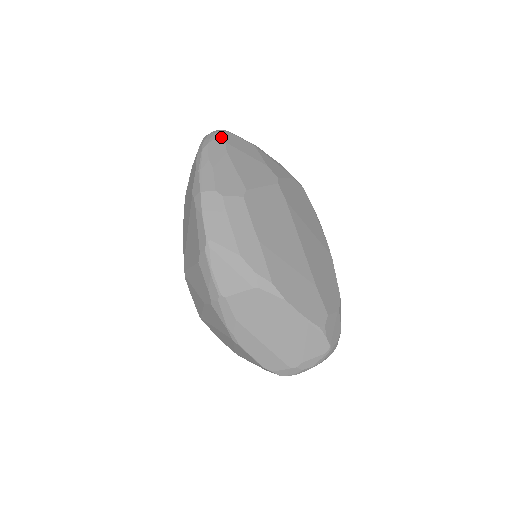
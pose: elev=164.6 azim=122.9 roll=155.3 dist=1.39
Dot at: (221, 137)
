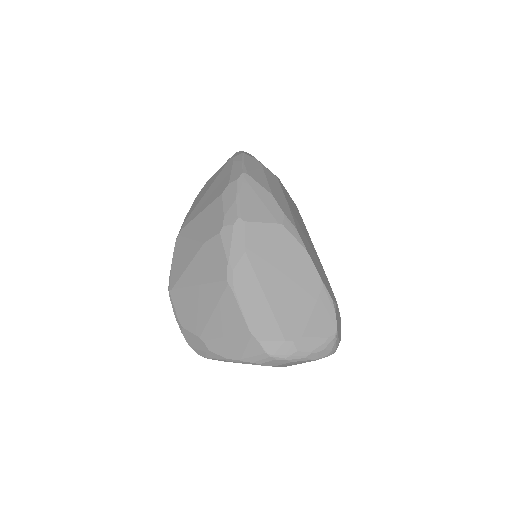
Dot at: occluded
